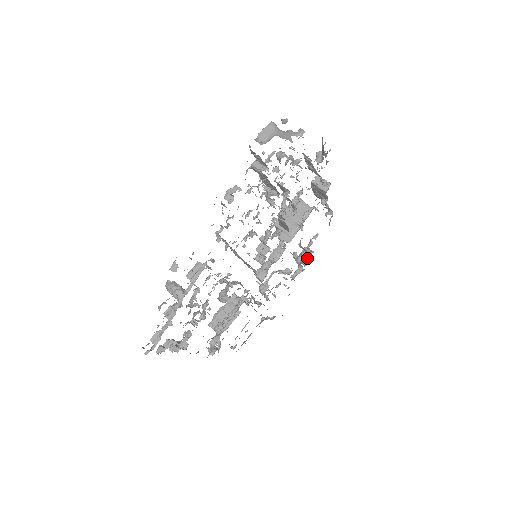
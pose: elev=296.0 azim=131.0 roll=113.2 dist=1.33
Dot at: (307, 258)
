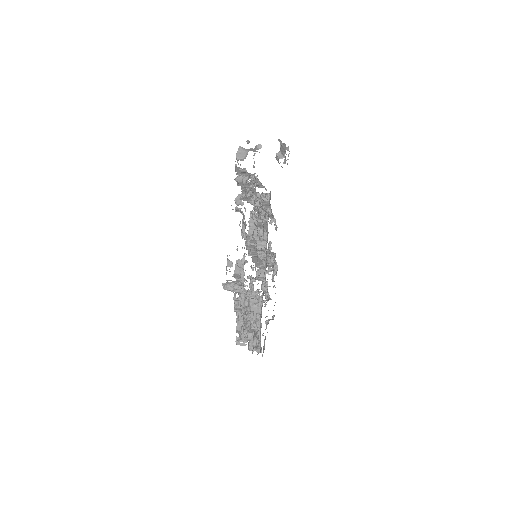
Dot at: occluded
